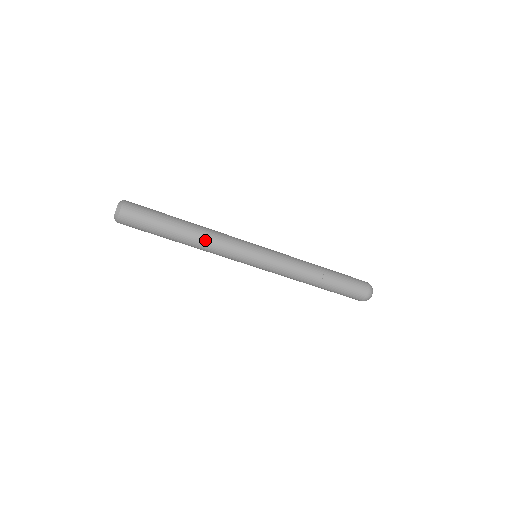
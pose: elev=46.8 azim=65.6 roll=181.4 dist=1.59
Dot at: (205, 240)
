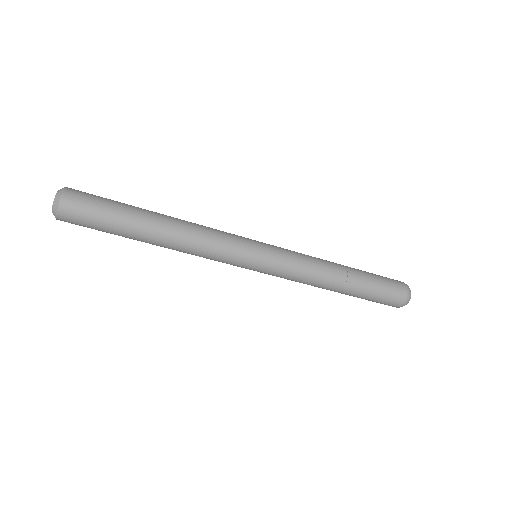
Dot at: (187, 227)
